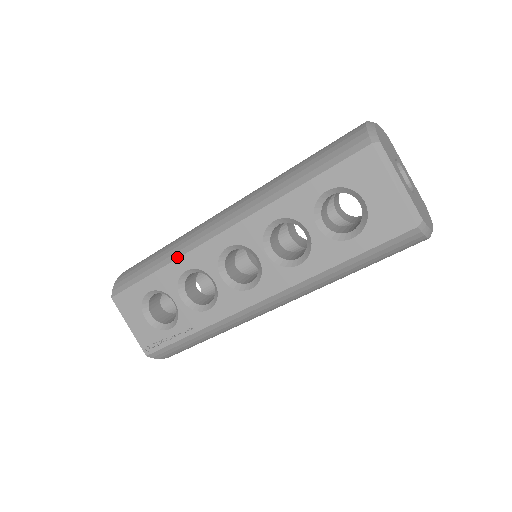
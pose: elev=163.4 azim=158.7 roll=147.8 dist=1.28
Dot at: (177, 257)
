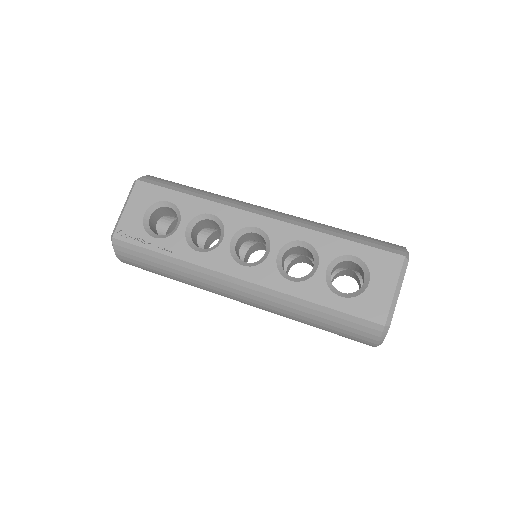
Dot at: (216, 201)
